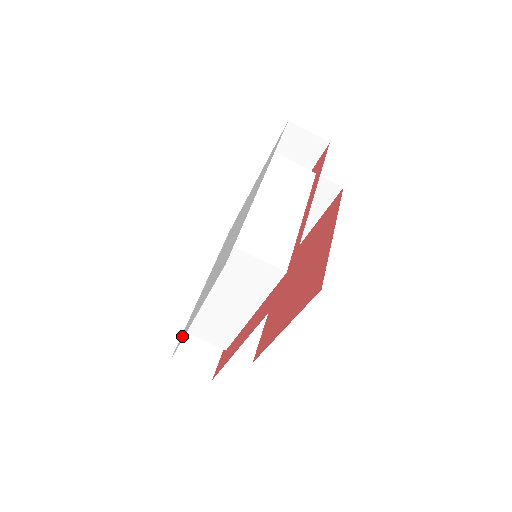
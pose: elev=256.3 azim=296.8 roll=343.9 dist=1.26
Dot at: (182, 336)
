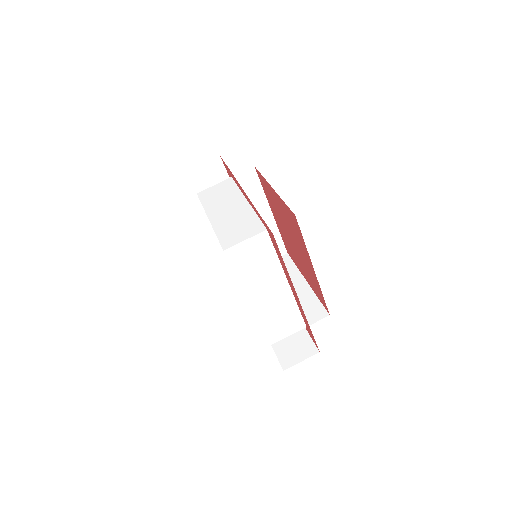
Dot at: occluded
